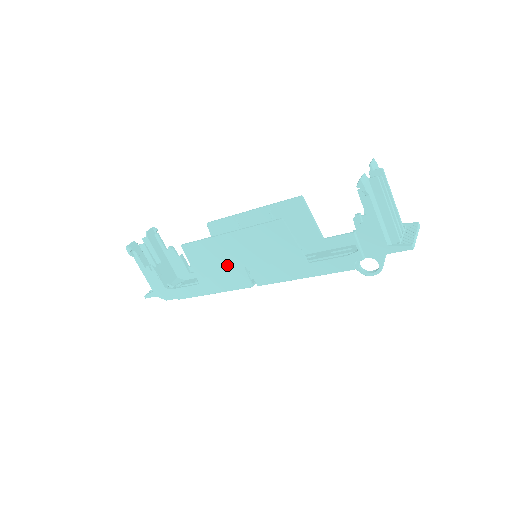
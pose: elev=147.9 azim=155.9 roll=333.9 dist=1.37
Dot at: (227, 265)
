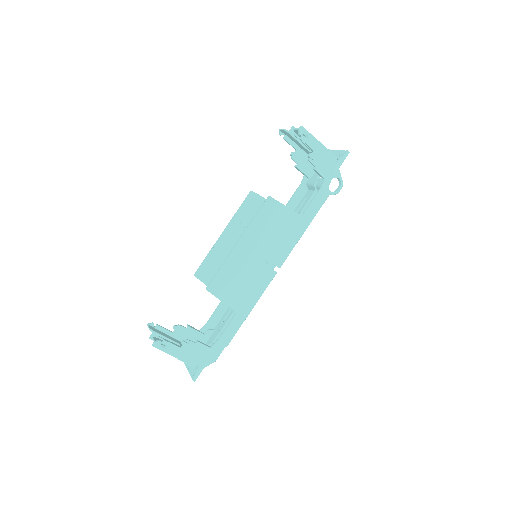
Dot at: (250, 272)
